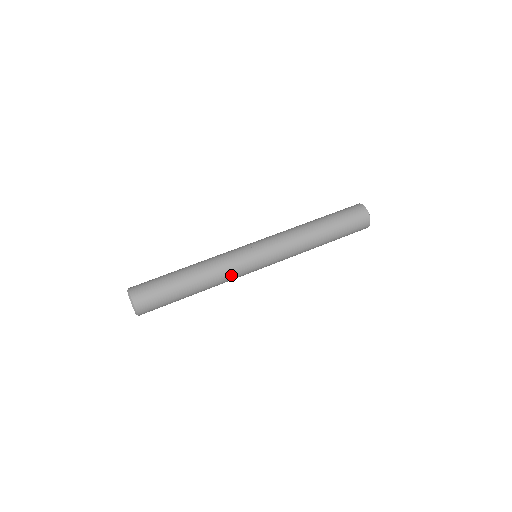
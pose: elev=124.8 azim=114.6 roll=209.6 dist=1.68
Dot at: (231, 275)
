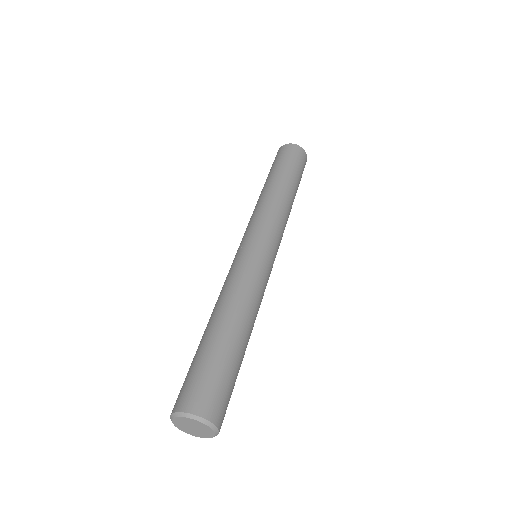
Dot at: (252, 281)
